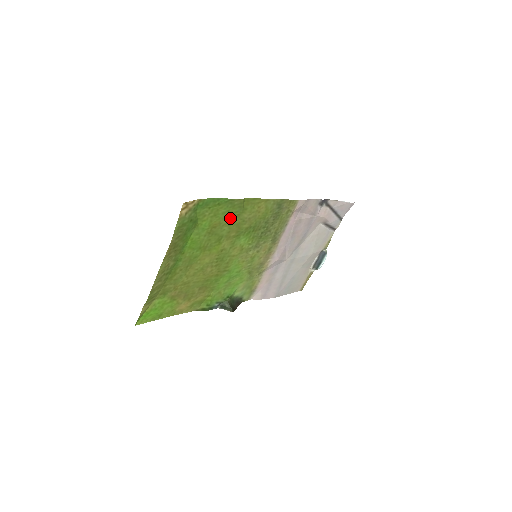
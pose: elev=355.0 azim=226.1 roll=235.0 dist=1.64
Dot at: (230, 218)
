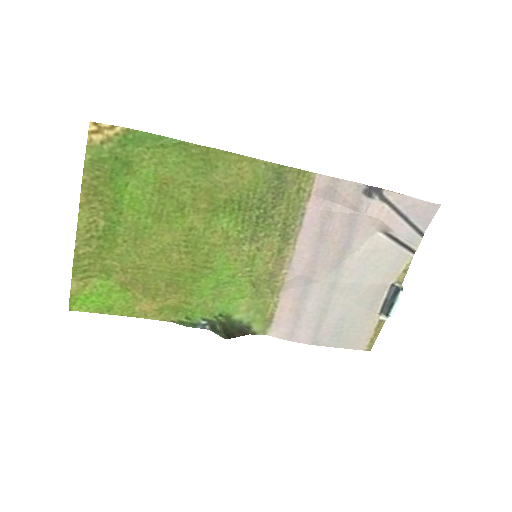
Dot at: (190, 175)
